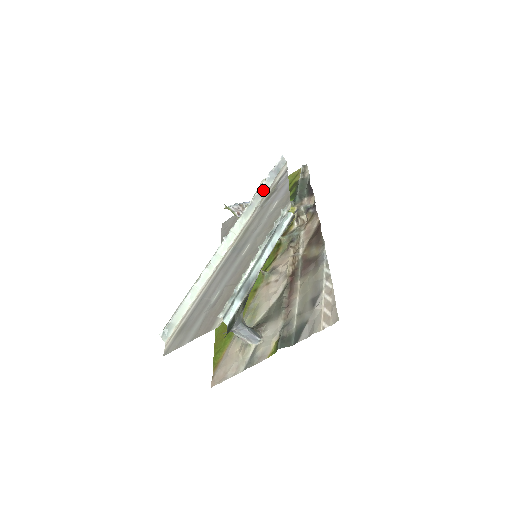
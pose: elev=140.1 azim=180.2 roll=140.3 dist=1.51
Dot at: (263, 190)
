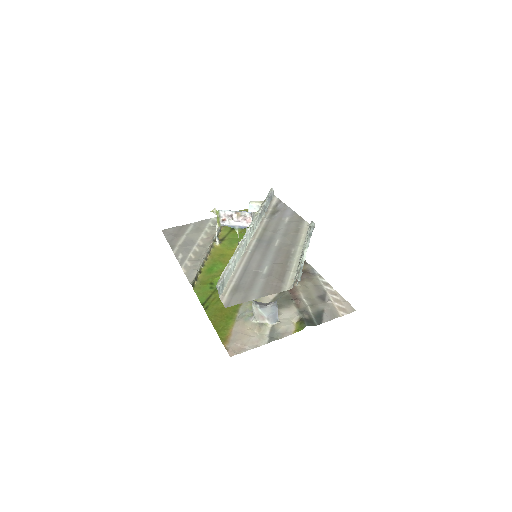
Dot at: (265, 207)
